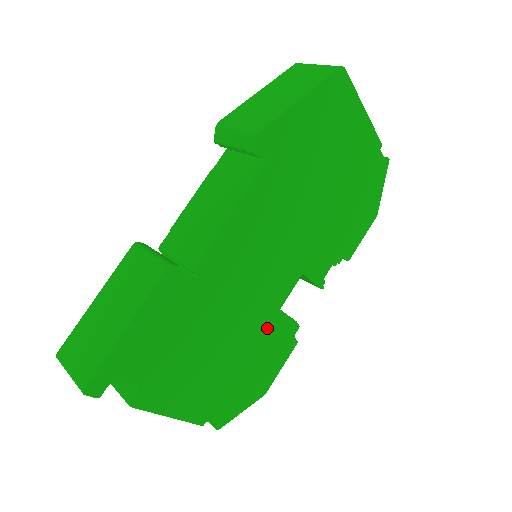
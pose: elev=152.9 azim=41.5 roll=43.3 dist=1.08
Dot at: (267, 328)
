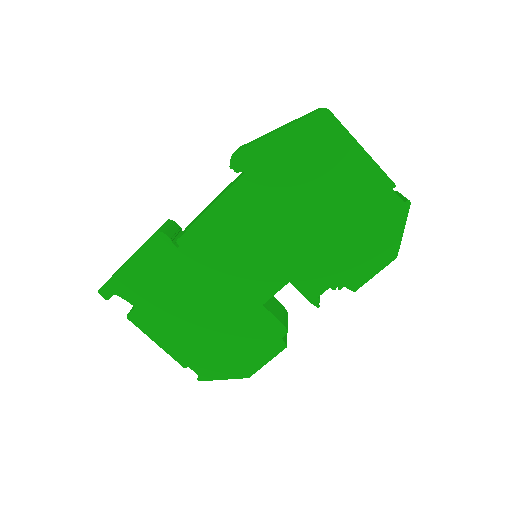
Dot at: (249, 316)
